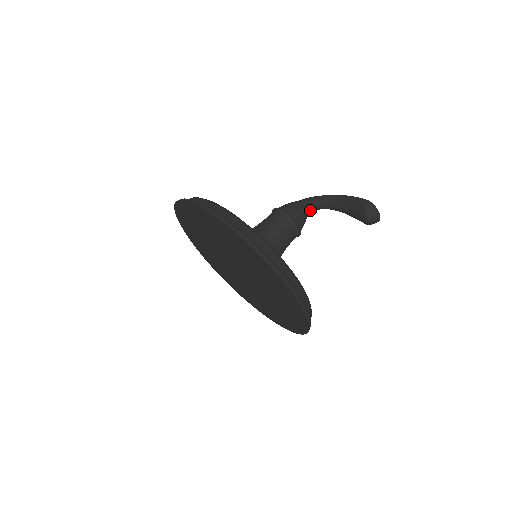
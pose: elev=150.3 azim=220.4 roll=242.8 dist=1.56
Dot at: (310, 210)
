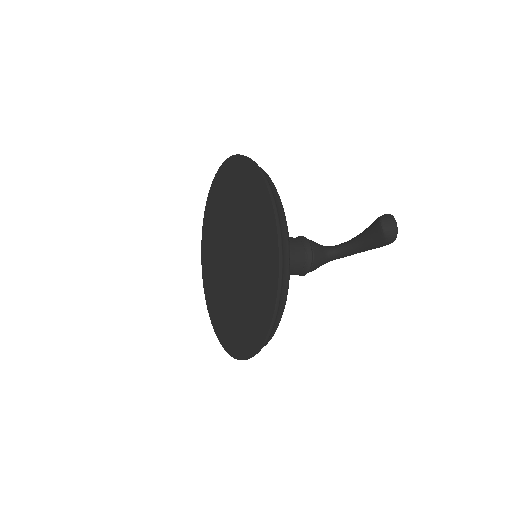
Dot at: (329, 250)
